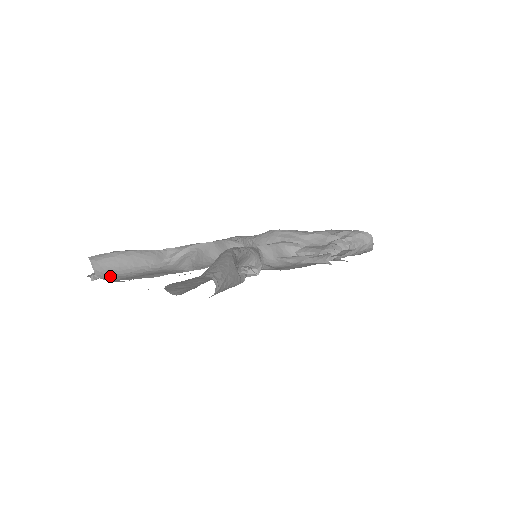
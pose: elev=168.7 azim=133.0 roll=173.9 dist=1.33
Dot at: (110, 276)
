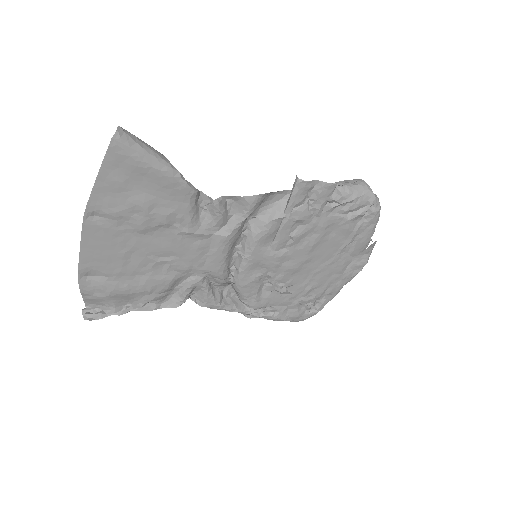
Dot at: (100, 298)
